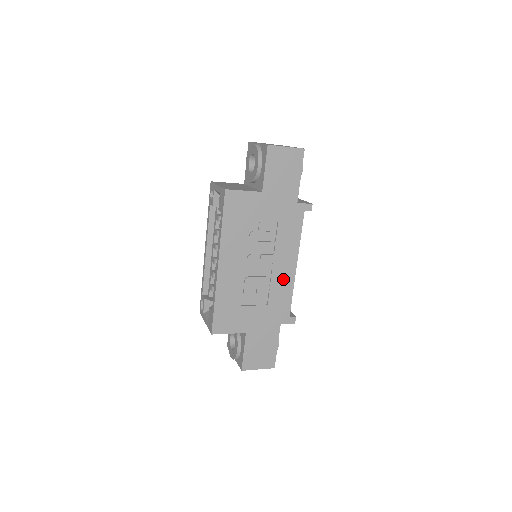
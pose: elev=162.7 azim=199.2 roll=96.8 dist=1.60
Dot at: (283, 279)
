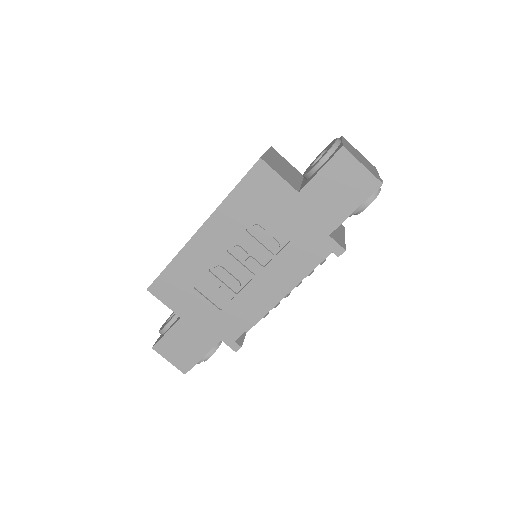
Dot at: (256, 299)
